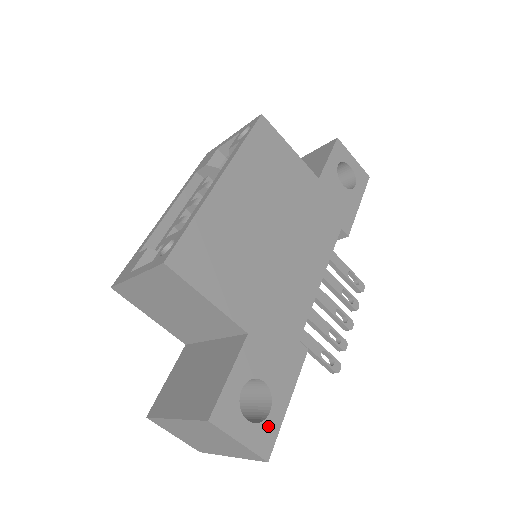
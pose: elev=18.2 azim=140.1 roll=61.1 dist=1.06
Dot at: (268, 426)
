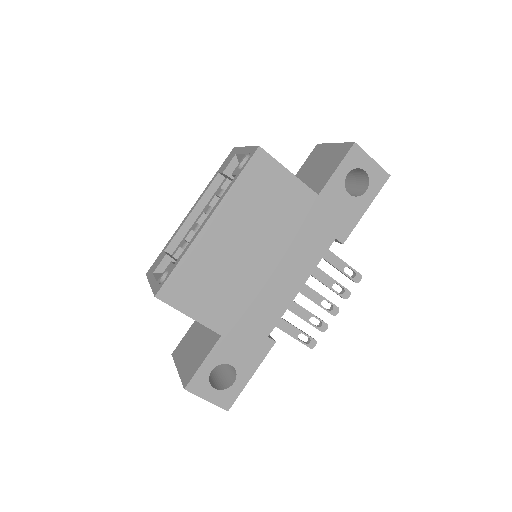
Dot at: (231, 391)
